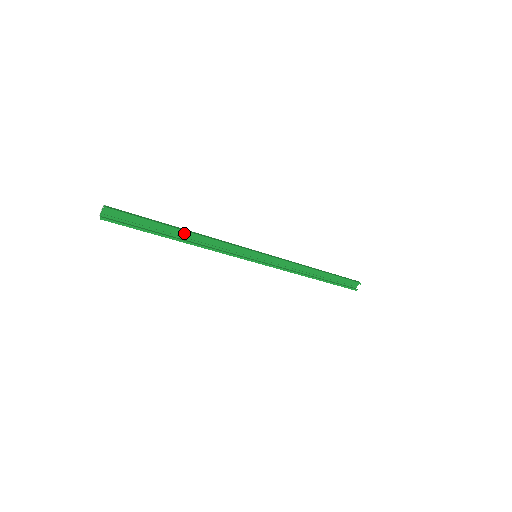
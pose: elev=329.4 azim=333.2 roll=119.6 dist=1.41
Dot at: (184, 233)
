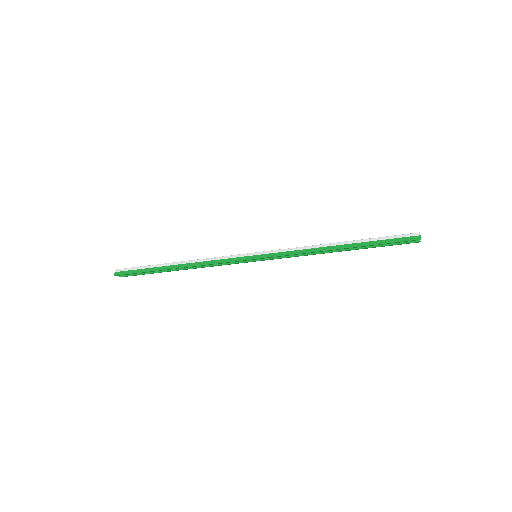
Dot at: (178, 266)
